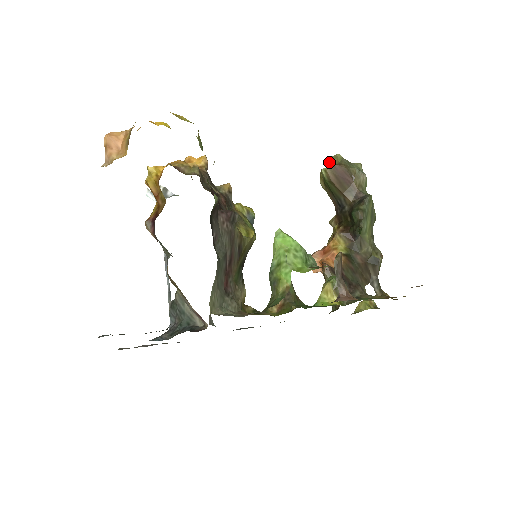
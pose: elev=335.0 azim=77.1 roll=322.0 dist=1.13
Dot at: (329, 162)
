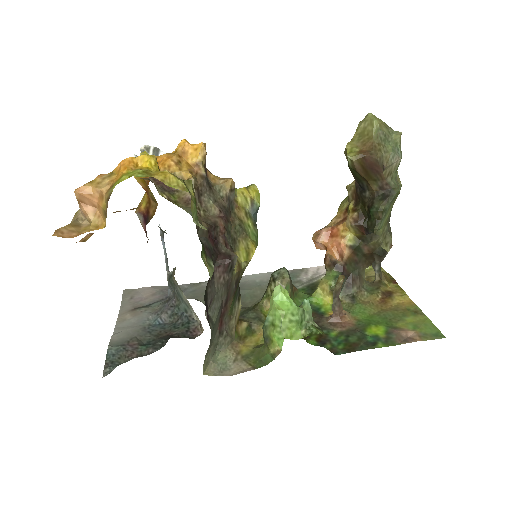
Dot at: (362, 123)
